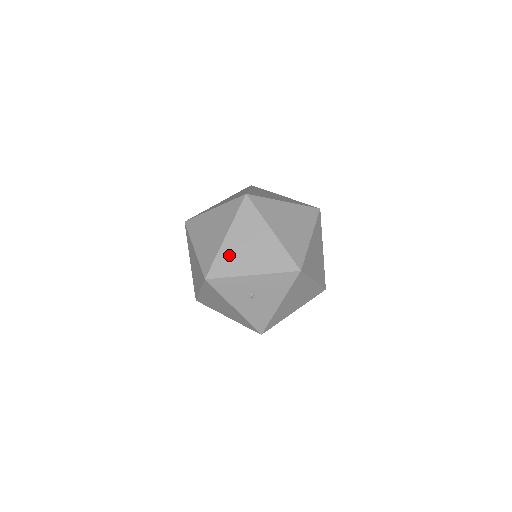
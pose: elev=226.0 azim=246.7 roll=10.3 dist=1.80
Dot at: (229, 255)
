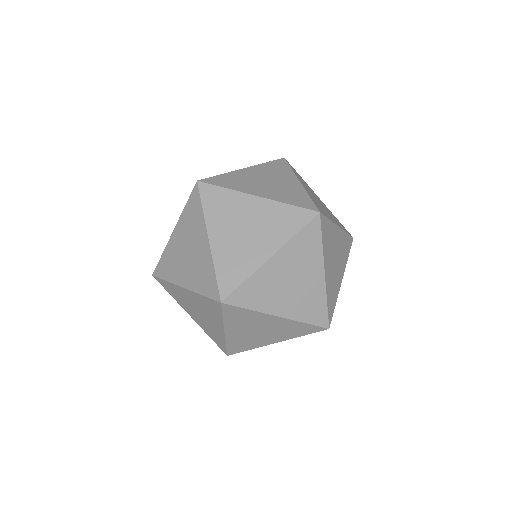
Dot at: (239, 340)
